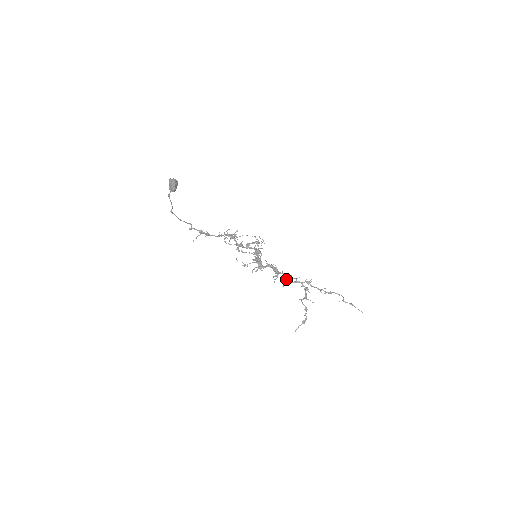
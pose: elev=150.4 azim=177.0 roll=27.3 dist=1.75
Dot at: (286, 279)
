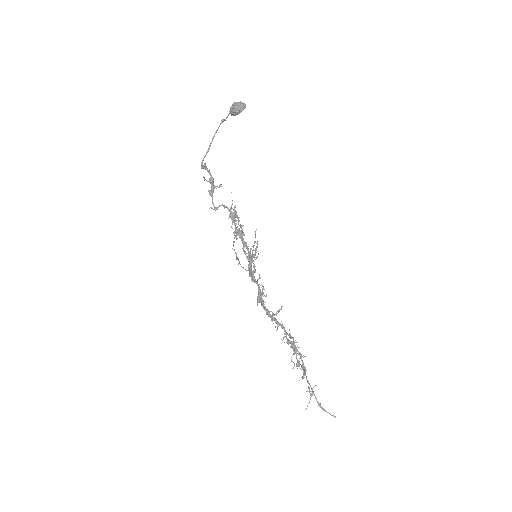
Dot at: (281, 306)
